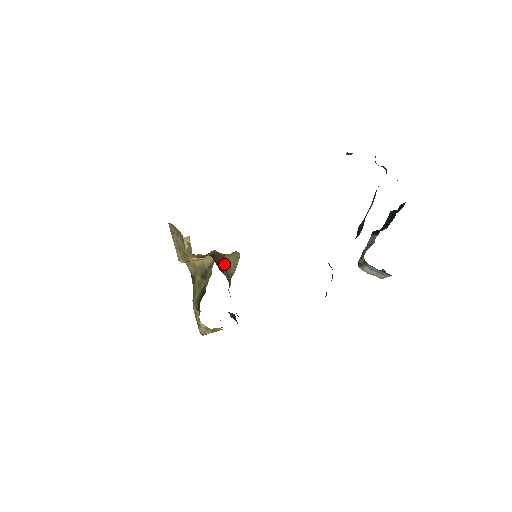
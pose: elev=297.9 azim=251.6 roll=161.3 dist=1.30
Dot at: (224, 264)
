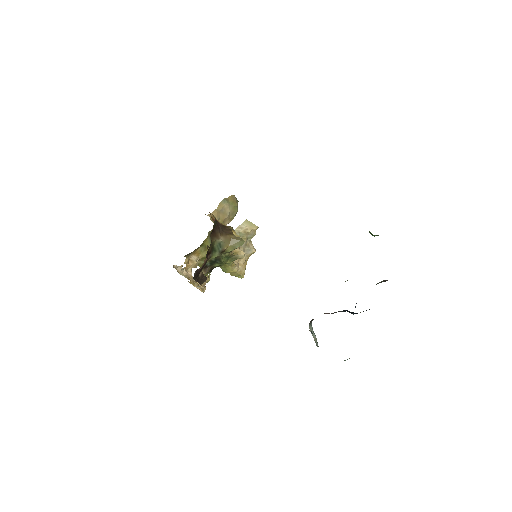
Dot at: (224, 237)
